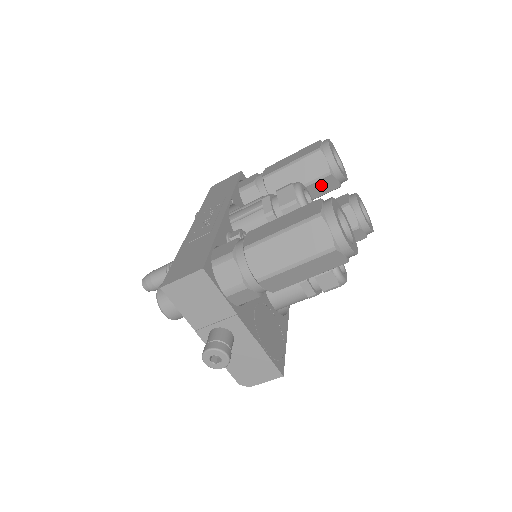
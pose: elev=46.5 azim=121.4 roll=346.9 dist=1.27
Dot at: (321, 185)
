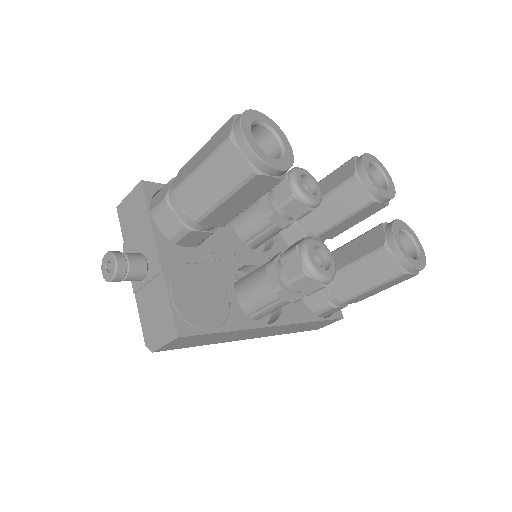
Dot at: (348, 194)
